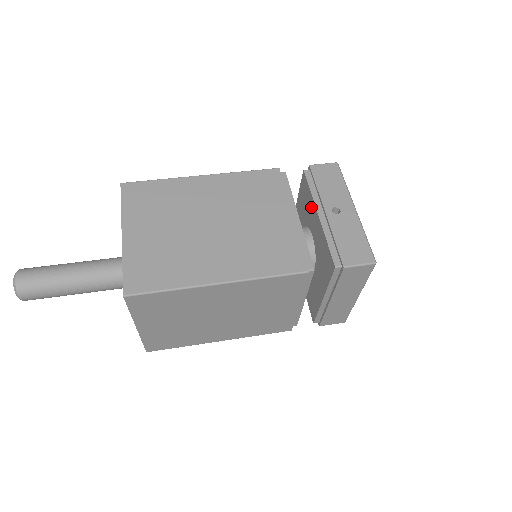
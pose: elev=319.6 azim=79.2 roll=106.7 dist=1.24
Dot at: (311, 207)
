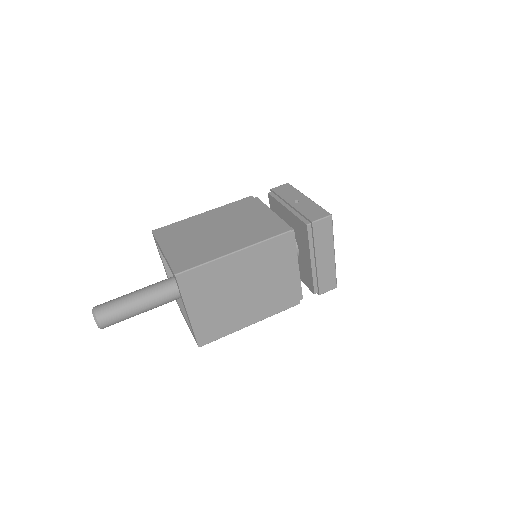
Dot at: (280, 209)
